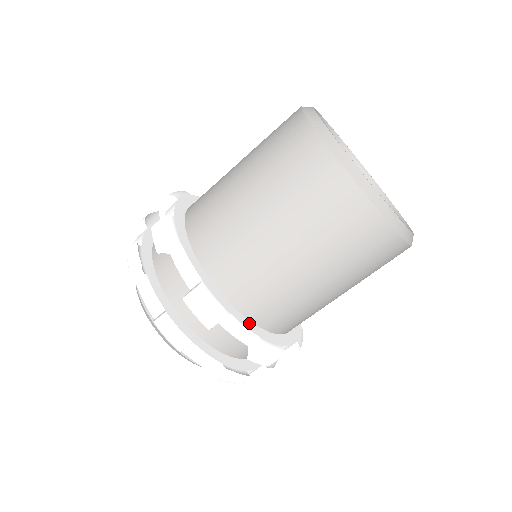
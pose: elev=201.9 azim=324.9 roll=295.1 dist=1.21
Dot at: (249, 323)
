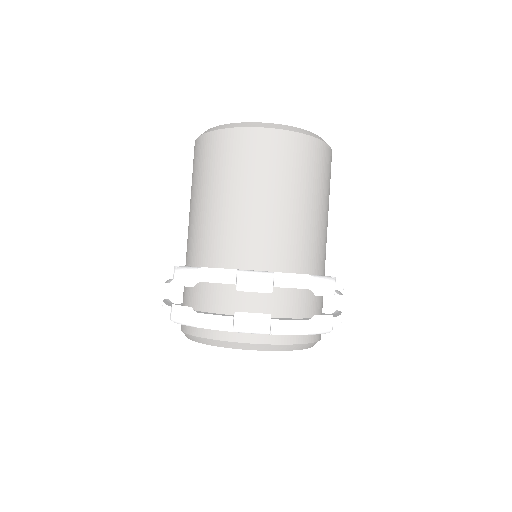
Dot at: occluded
